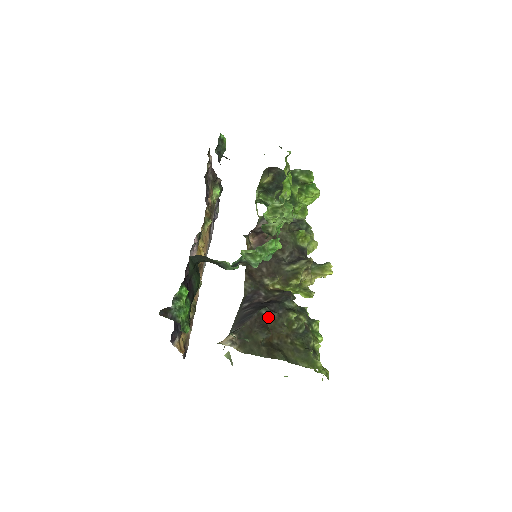
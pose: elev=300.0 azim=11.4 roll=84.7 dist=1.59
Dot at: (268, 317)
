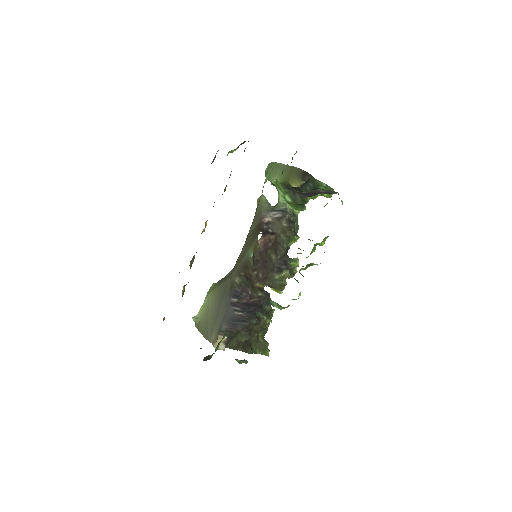
Dot at: occluded
